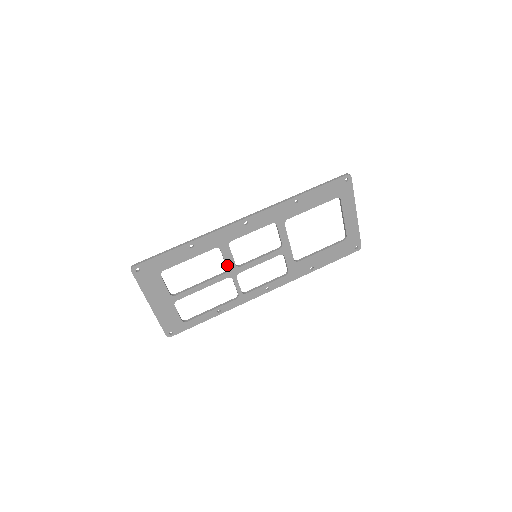
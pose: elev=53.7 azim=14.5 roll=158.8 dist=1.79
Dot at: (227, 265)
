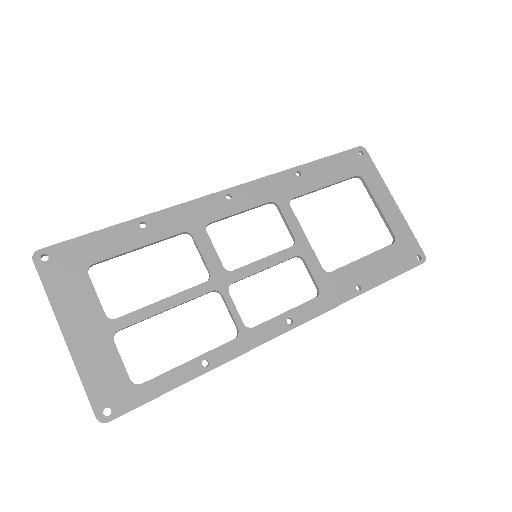
Dot at: (208, 266)
